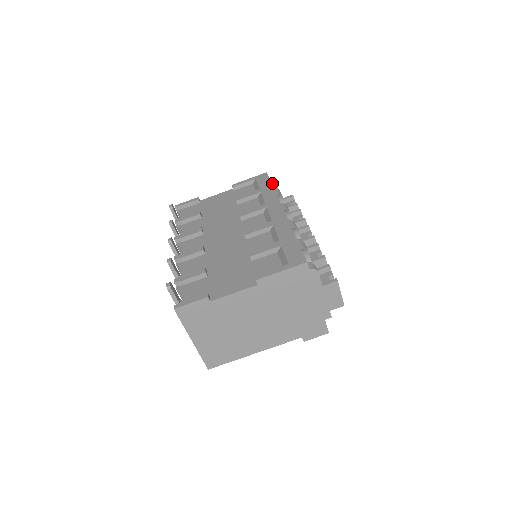
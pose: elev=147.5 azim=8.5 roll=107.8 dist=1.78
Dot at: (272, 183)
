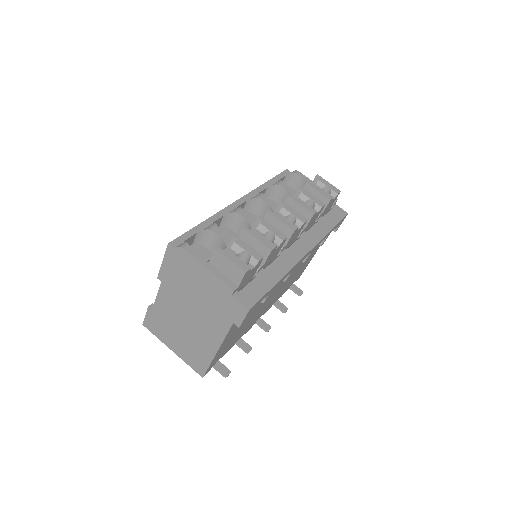
Dot at: (293, 176)
